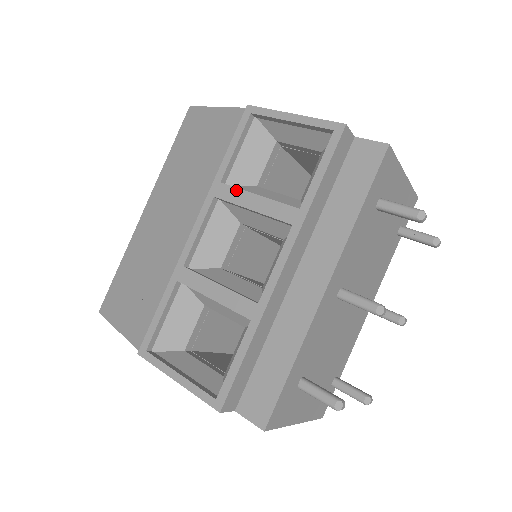
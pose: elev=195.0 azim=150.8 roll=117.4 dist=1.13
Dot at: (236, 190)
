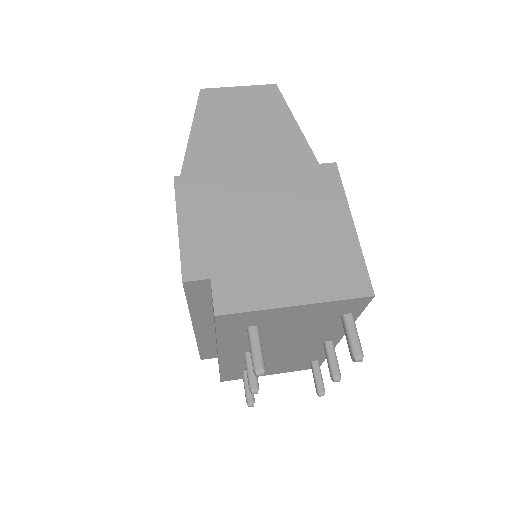
Dot at: occluded
